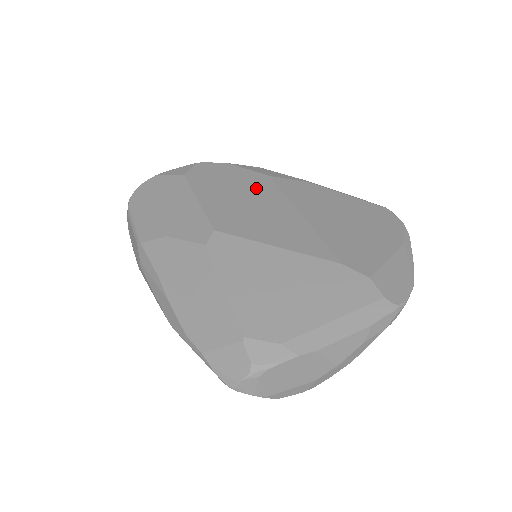
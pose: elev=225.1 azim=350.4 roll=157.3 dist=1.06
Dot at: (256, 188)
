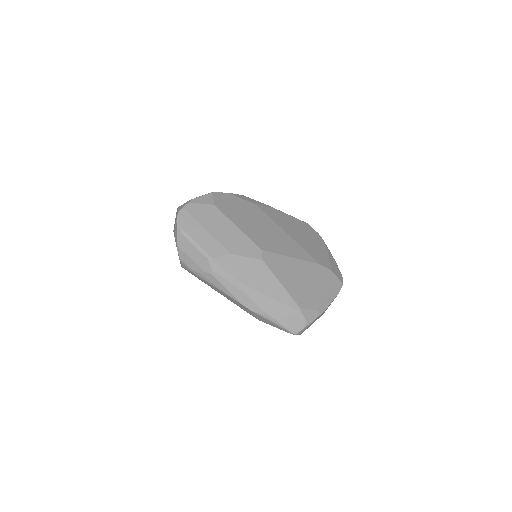
Dot at: (257, 215)
